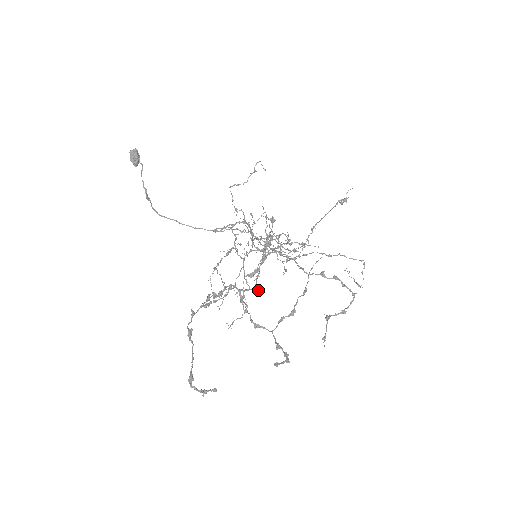
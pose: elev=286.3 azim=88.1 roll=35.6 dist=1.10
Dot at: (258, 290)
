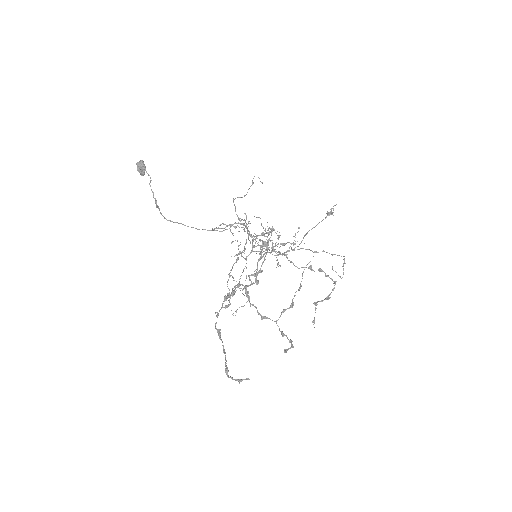
Dot at: (258, 283)
